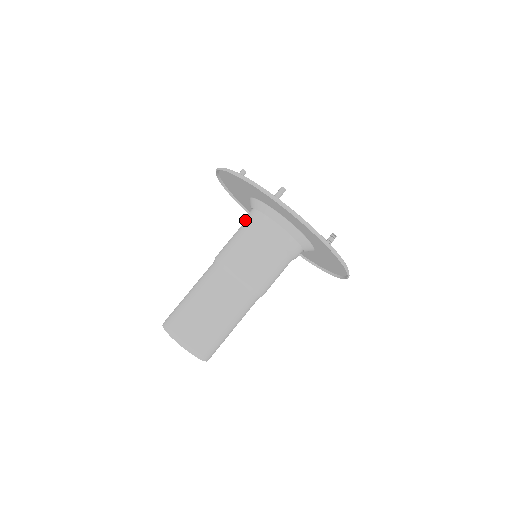
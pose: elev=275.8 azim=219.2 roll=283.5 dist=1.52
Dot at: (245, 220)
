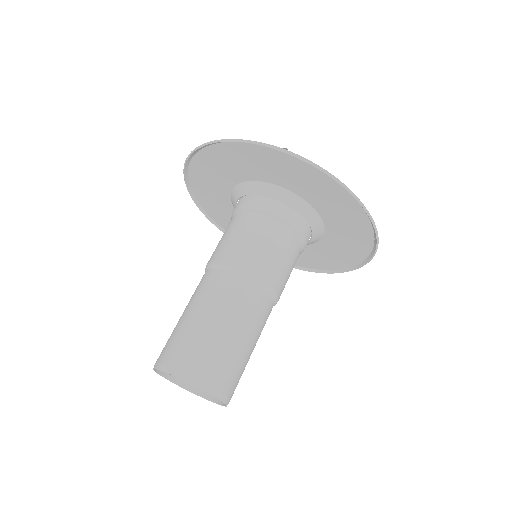
Dot at: occluded
